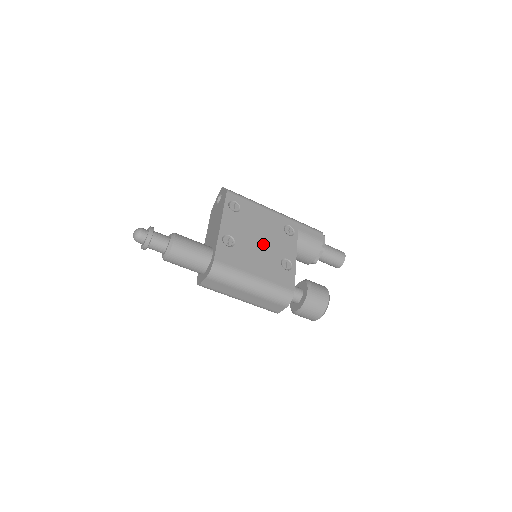
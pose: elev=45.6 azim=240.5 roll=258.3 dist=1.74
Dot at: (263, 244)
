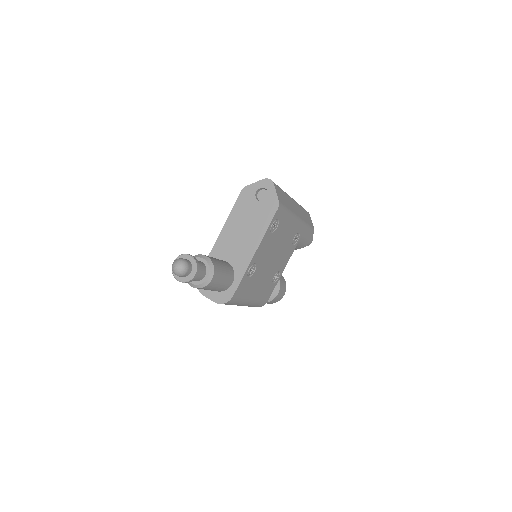
Dot at: (272, 263)
